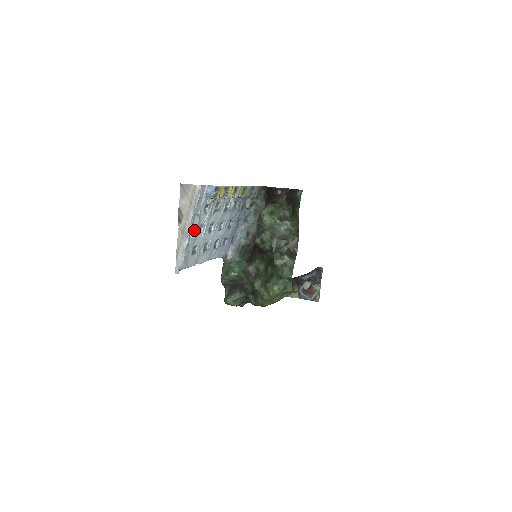
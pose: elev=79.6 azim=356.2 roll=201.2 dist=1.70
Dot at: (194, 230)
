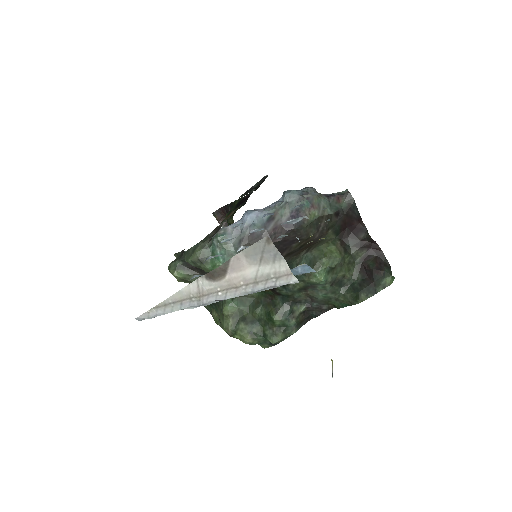
Dot at: occluded
